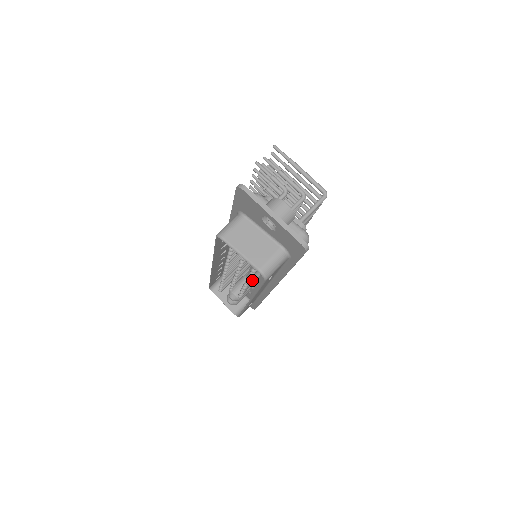
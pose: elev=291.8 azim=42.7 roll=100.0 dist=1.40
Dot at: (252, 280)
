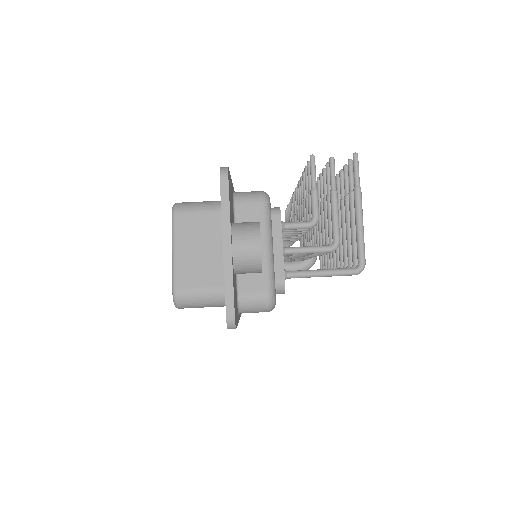
Dot at: occluded
